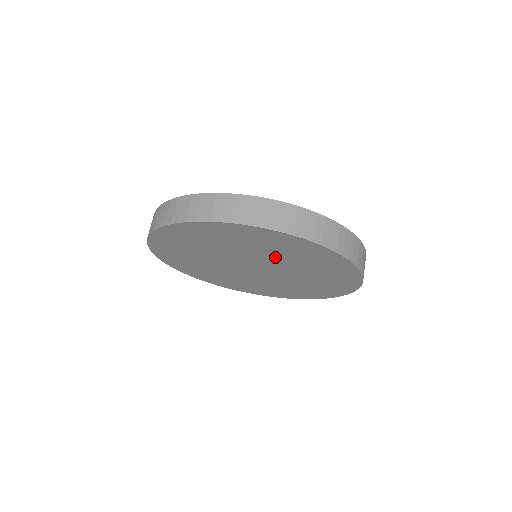
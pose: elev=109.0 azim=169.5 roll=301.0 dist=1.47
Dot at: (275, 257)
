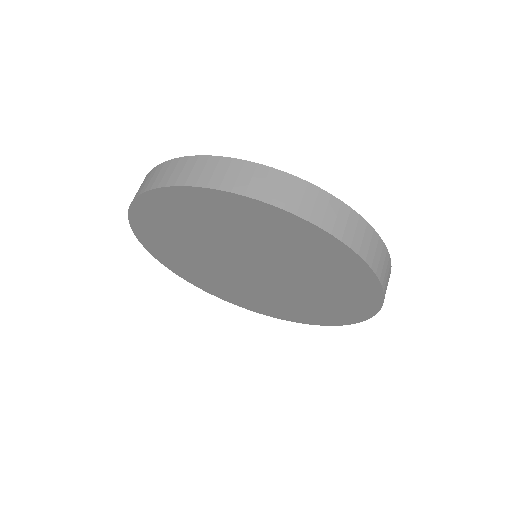
Dot at: (232, 238)
